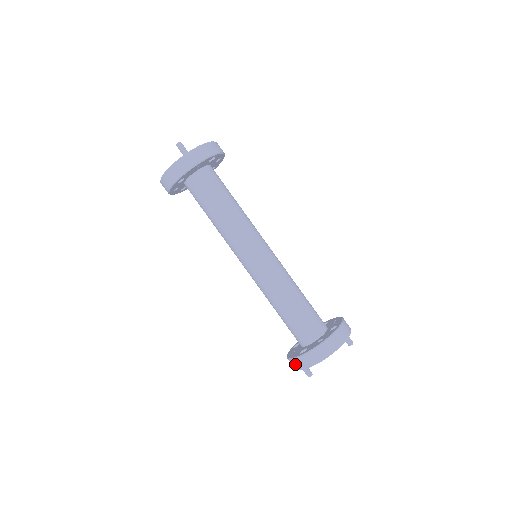
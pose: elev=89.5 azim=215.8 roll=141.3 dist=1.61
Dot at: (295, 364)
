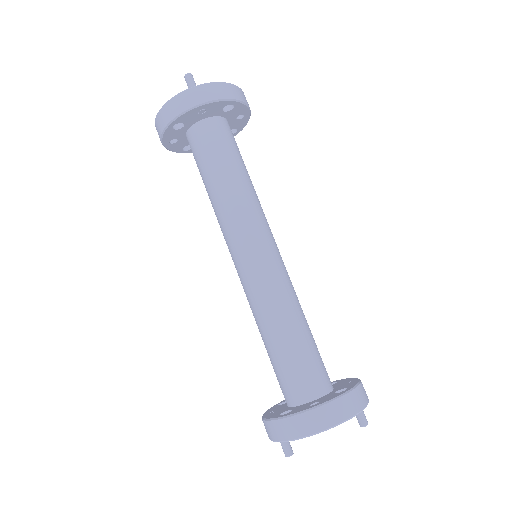
Dot at: (268, 429)
